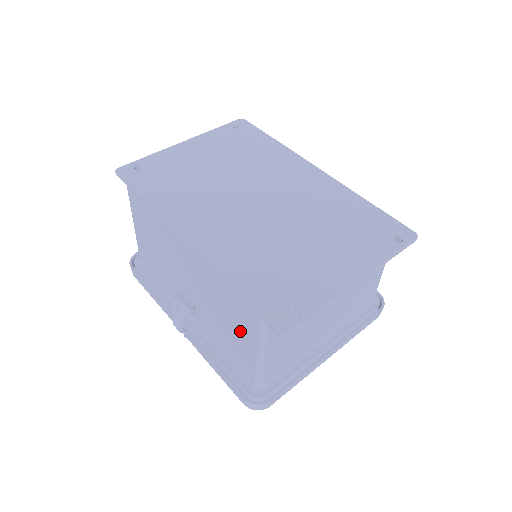
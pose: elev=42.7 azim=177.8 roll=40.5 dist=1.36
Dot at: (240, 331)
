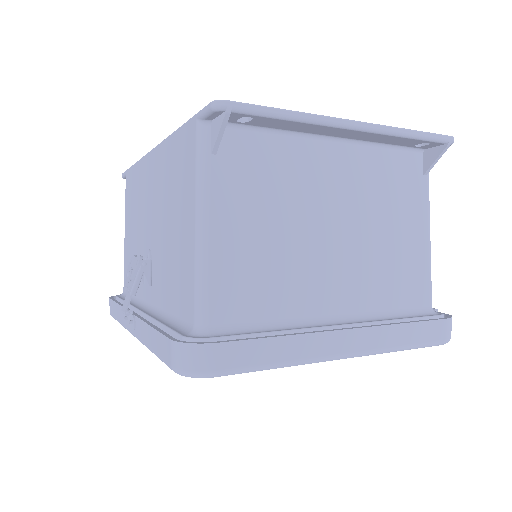
Dot at: (182, 206)
